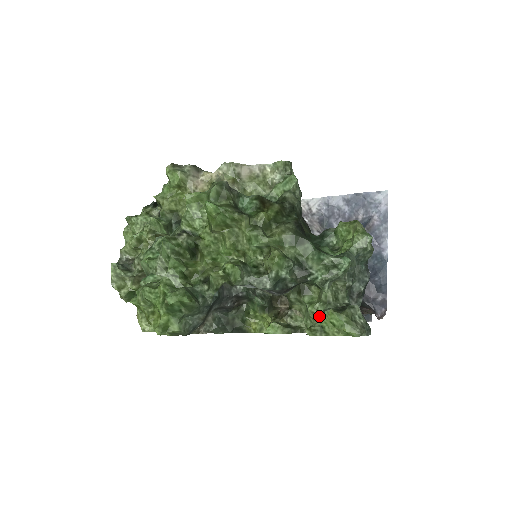
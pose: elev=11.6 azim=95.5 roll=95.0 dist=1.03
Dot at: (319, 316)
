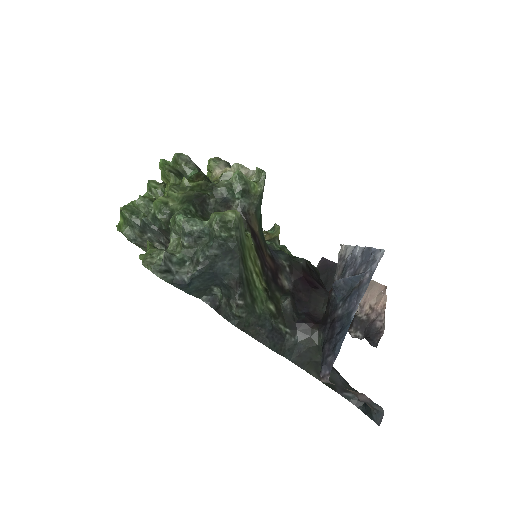
Dot at: occluded
